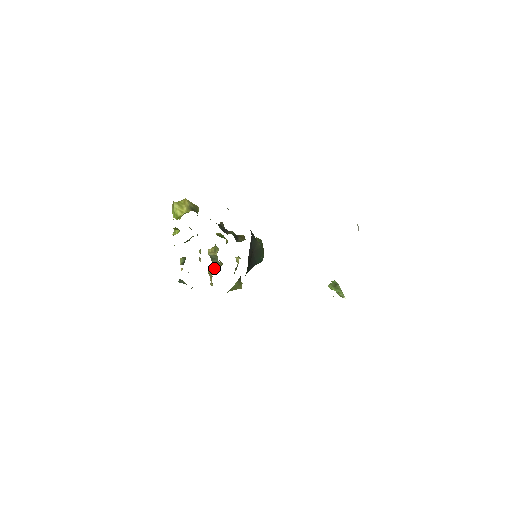
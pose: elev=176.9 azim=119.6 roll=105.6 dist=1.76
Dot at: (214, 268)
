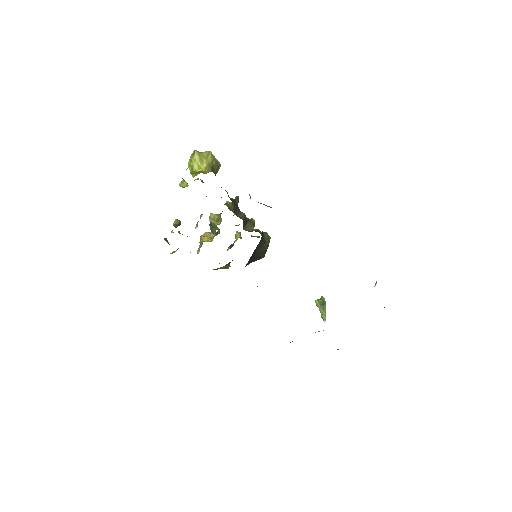
Dot at: (208, 237)
